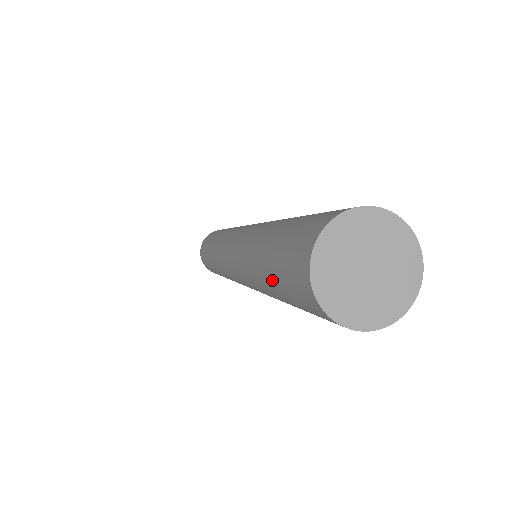
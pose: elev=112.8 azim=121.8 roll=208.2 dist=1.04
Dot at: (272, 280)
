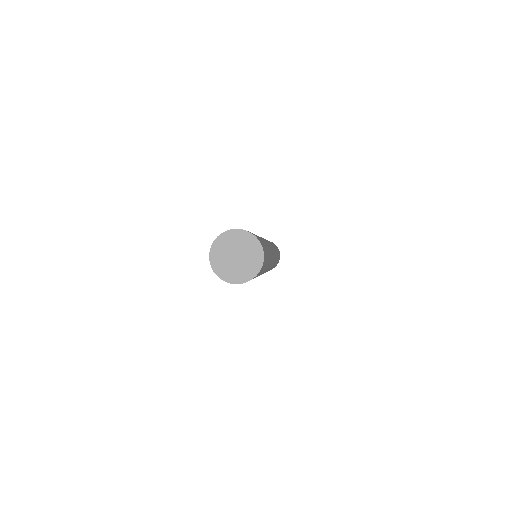
Dot at: occluded
